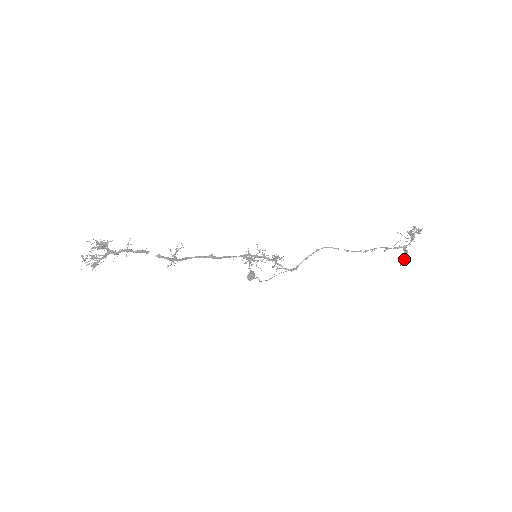
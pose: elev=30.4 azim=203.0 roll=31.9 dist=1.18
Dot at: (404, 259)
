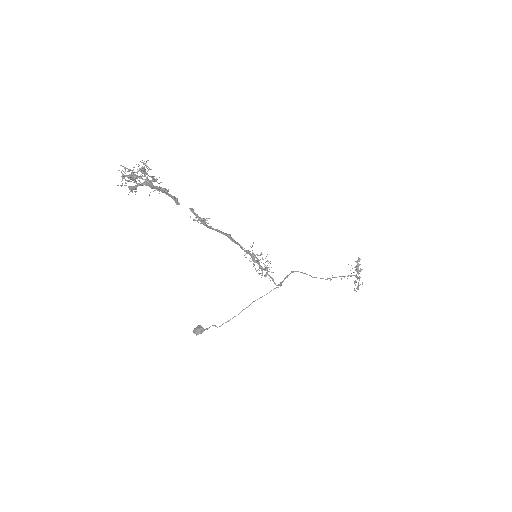
Dot at: (358, 285)
